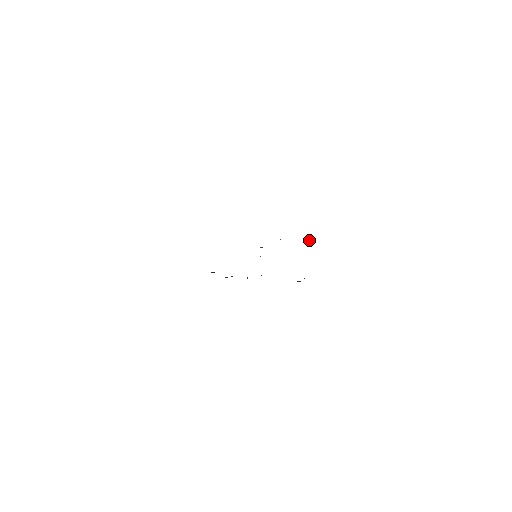
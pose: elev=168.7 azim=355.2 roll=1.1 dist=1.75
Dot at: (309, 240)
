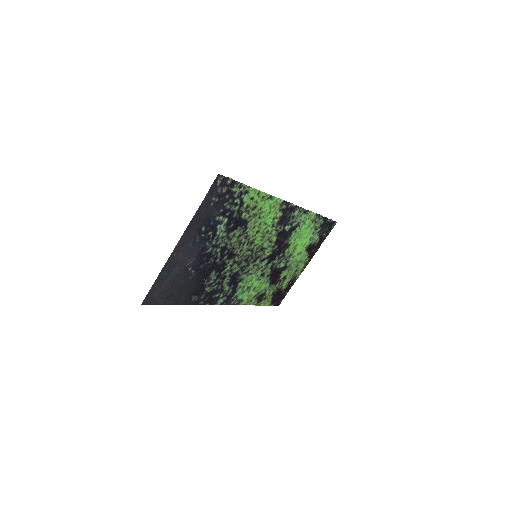
Dot at: (326, 223)
